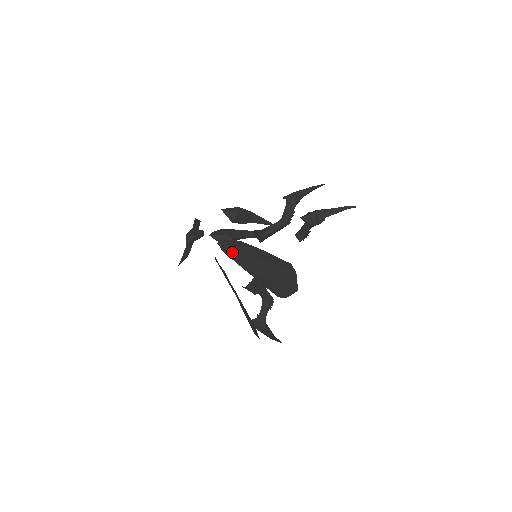
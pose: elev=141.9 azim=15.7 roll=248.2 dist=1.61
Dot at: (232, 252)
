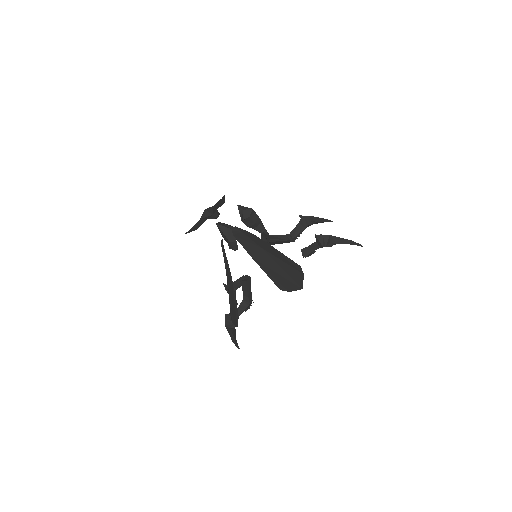
Dot at: (244, 240)
